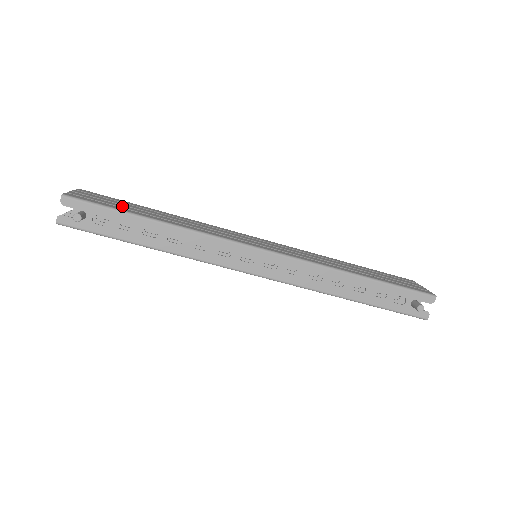
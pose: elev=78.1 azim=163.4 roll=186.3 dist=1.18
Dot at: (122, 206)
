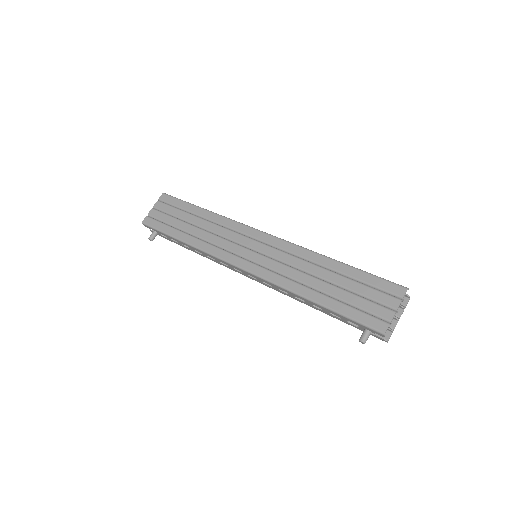
Dot at: (172, 222)
